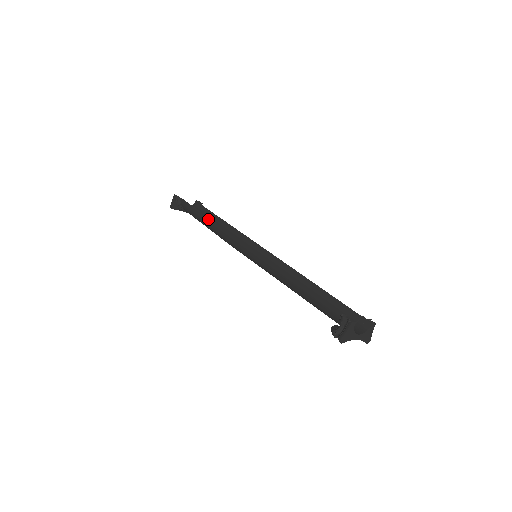
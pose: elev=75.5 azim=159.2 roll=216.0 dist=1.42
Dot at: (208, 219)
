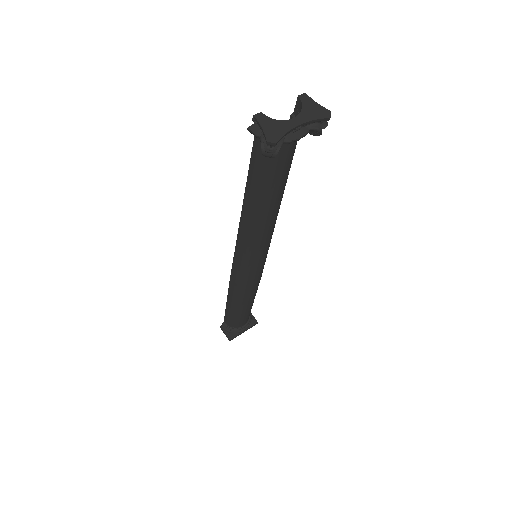
Dot at: (228, 298)
